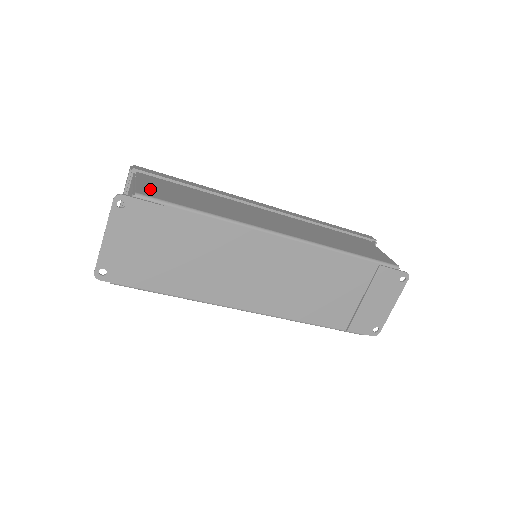
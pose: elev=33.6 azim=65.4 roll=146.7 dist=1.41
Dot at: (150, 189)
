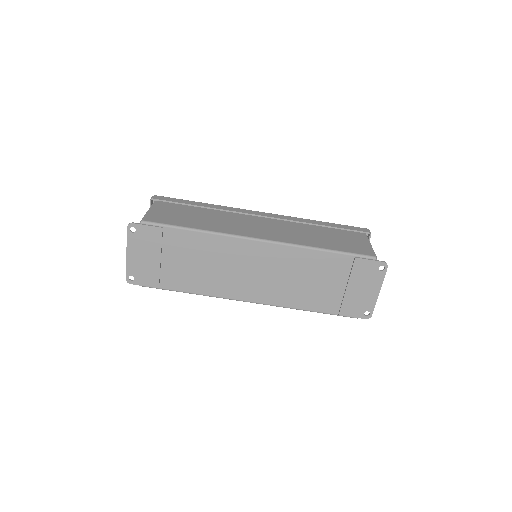
Dot at: (157, 215)
